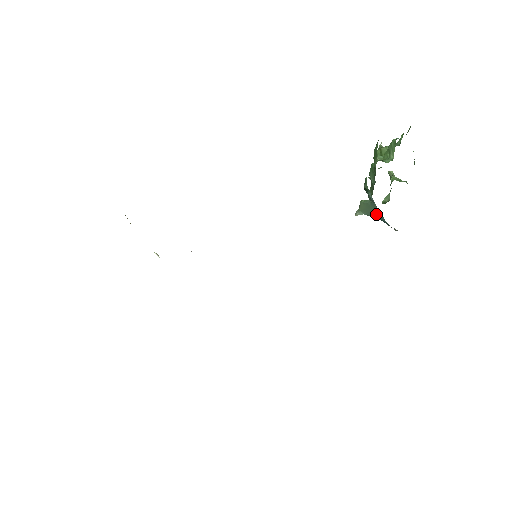
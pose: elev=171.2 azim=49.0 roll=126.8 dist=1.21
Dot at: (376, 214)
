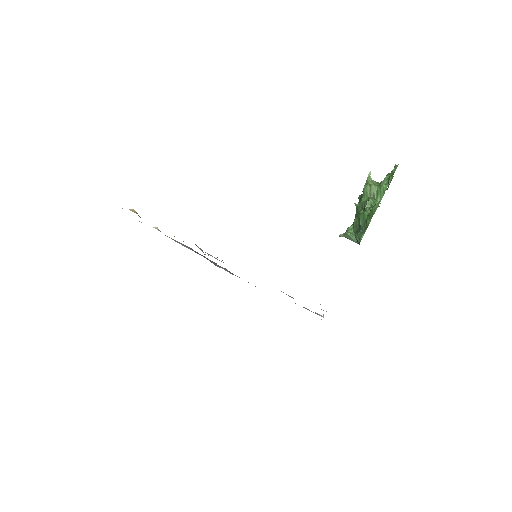
Dot at: occluded
